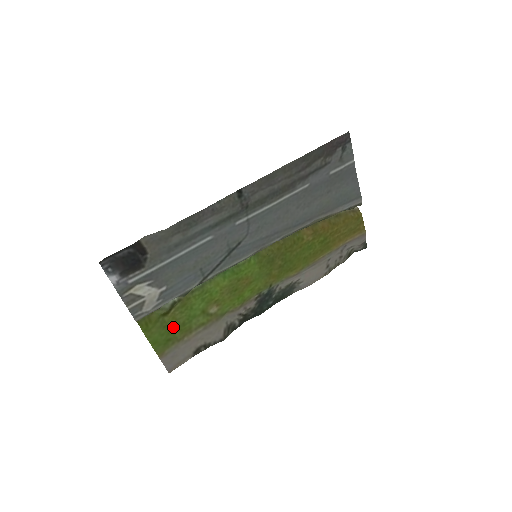
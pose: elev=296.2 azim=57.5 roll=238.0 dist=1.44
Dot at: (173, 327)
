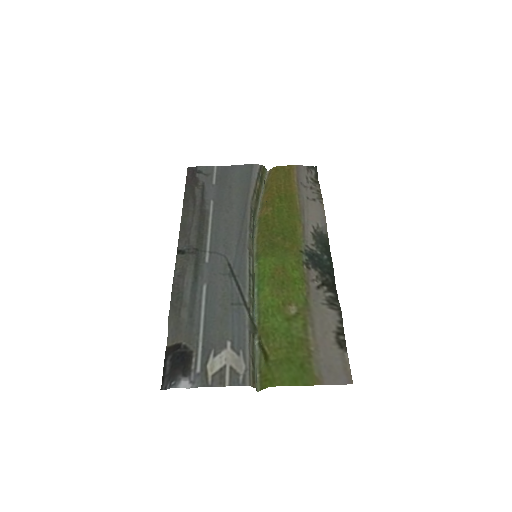
Dot at: (287, 355)
